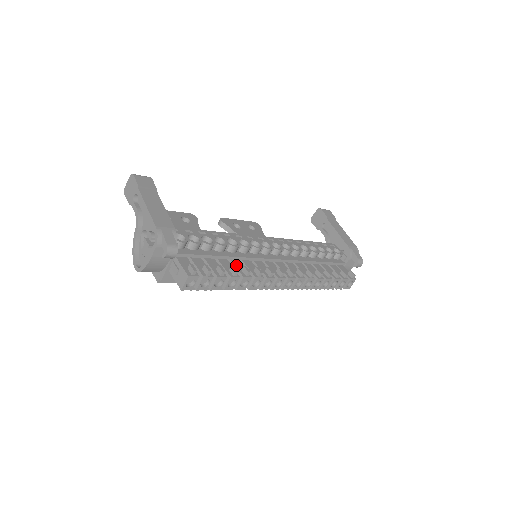
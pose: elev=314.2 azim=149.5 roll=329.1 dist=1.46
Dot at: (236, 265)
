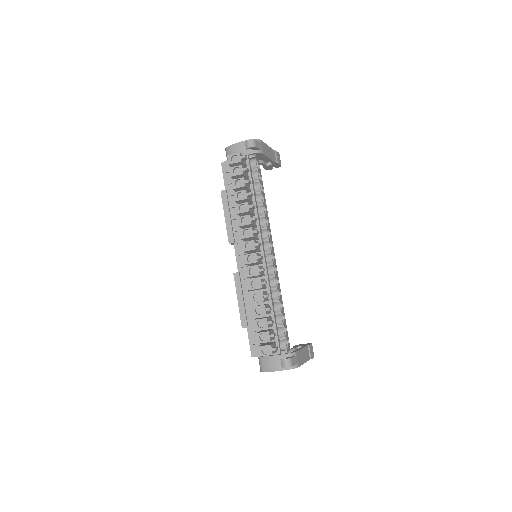
Dot at: occluded
